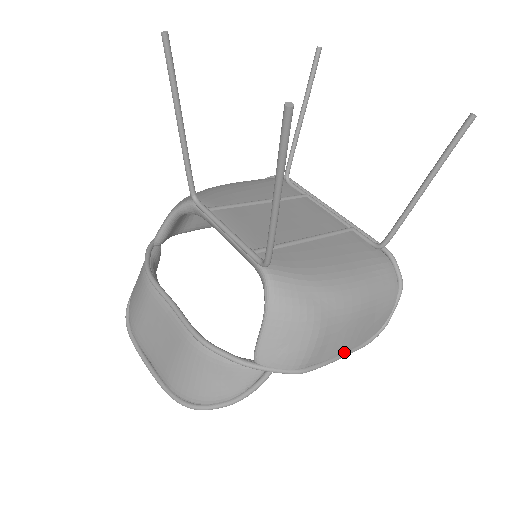
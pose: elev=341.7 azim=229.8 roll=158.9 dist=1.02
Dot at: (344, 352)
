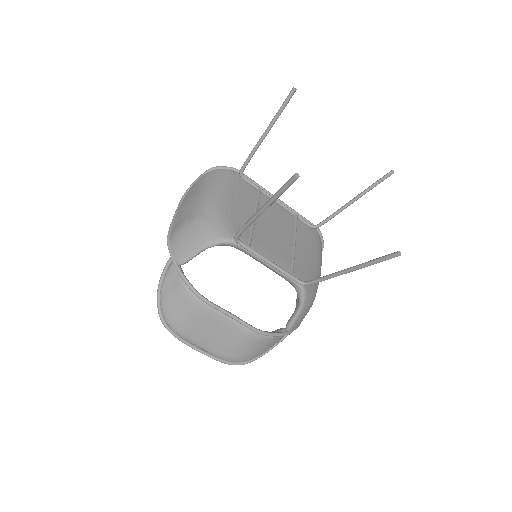
Dot at: occluded
